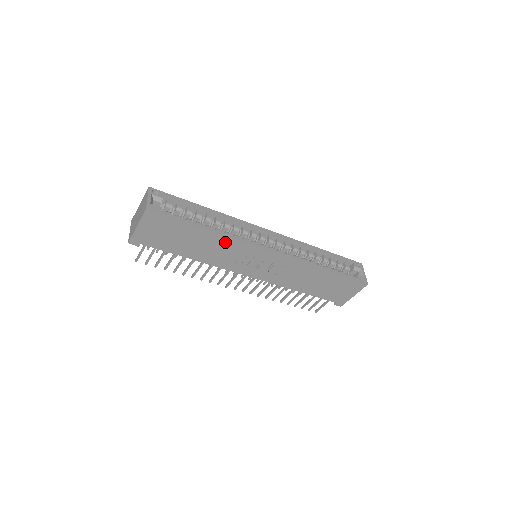
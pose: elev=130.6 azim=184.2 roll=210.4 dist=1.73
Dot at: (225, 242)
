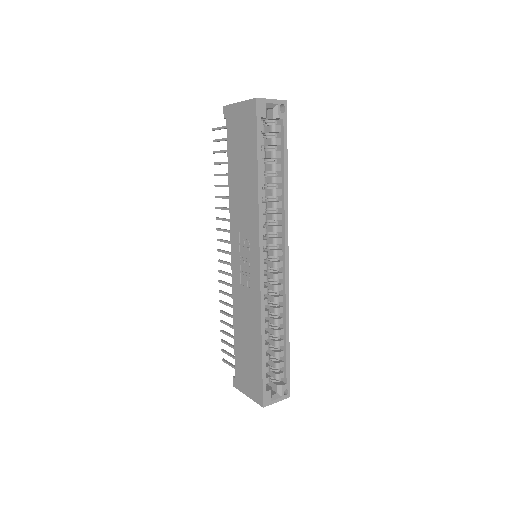
Dot at: (253, 205)
